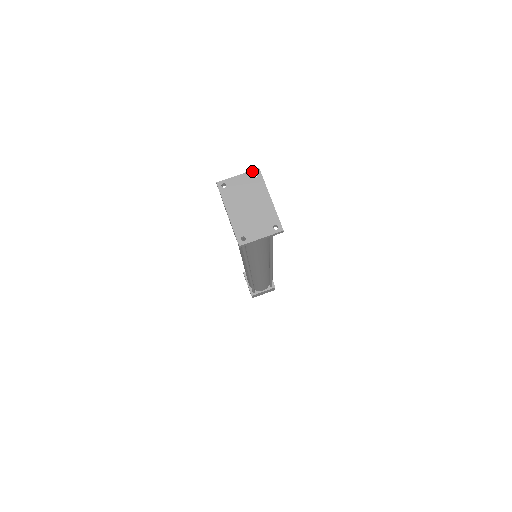
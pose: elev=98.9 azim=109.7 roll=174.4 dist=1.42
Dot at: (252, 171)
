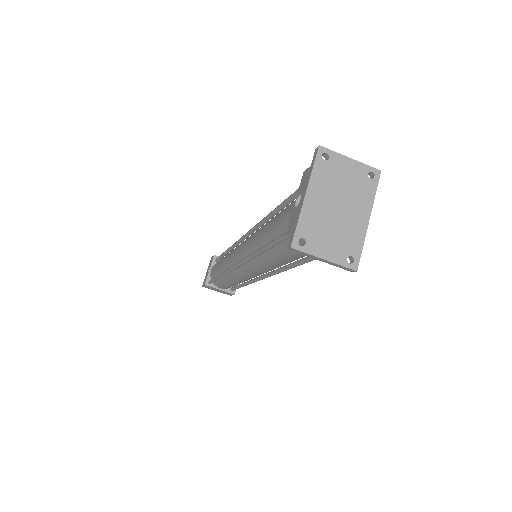
Dot at: (371, 167)
